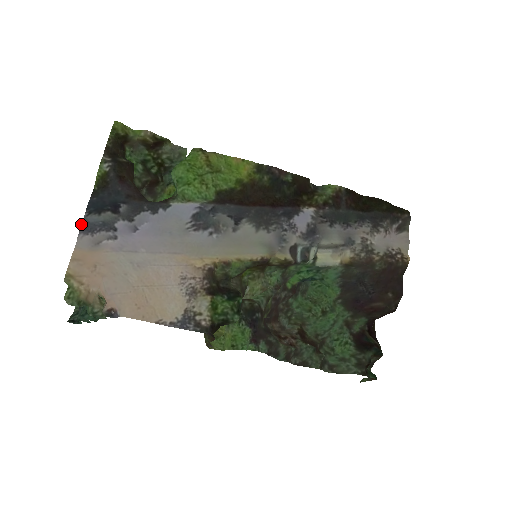
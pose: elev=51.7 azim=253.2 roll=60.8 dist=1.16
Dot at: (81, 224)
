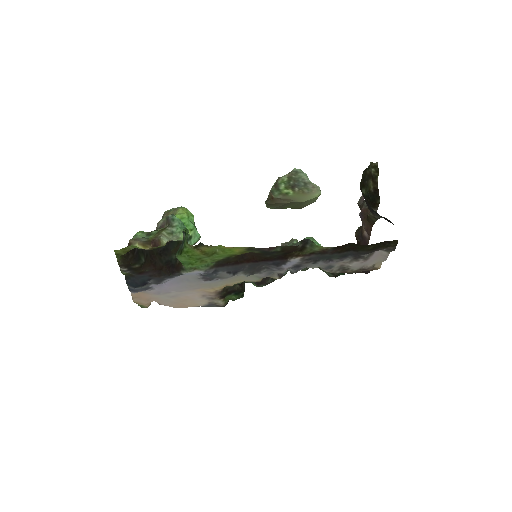
Dot at: occluded
